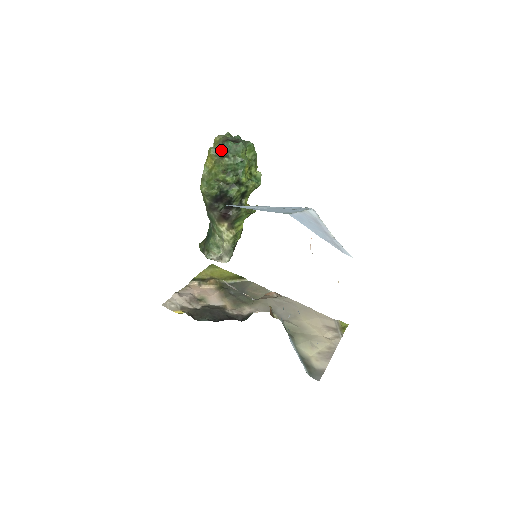
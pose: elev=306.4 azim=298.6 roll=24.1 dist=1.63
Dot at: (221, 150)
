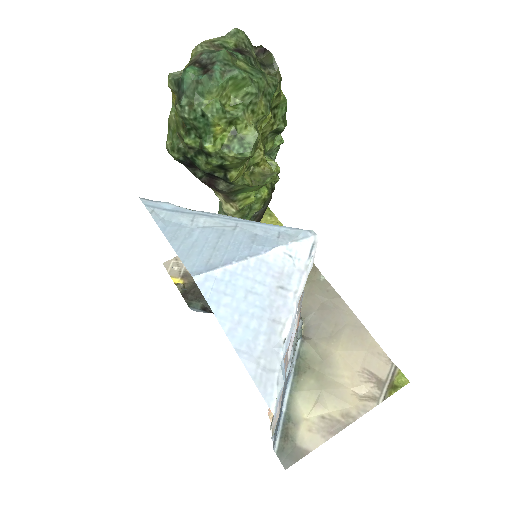
Dot at: (178, 84)
